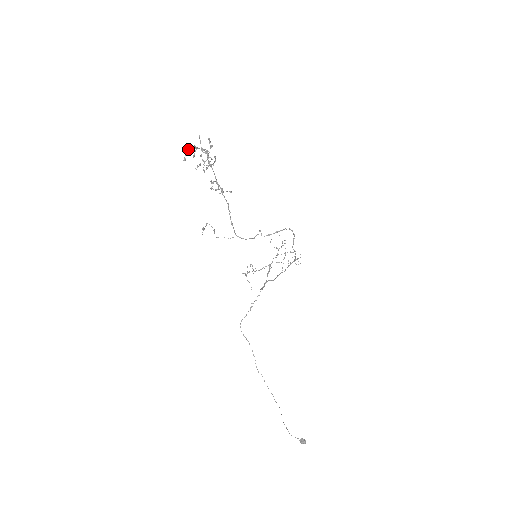
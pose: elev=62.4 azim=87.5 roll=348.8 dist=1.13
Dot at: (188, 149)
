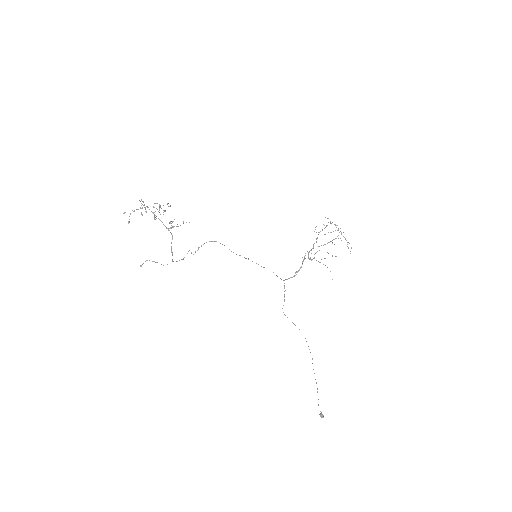
Dot at: (130, 214)
